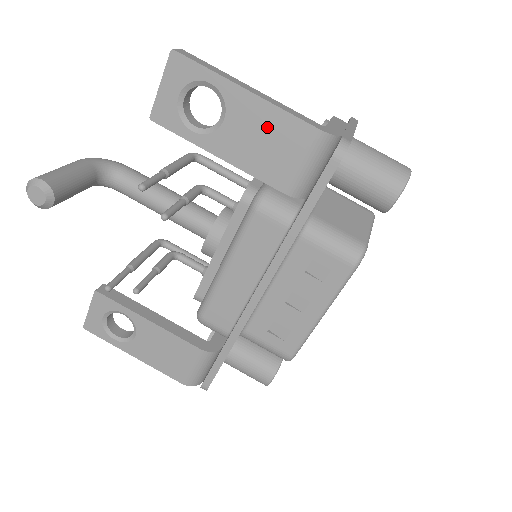
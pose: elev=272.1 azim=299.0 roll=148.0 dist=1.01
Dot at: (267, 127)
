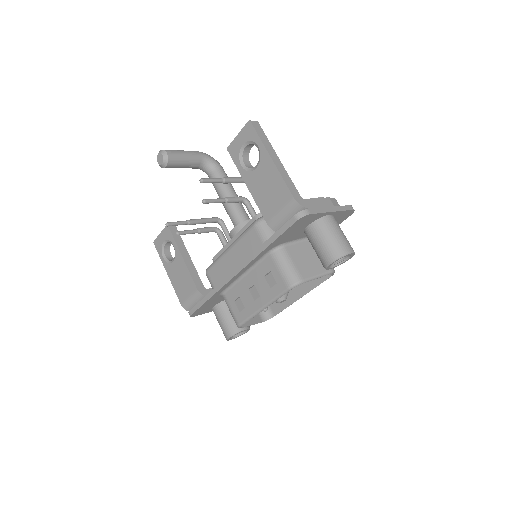
Dot at: (272, 183)
